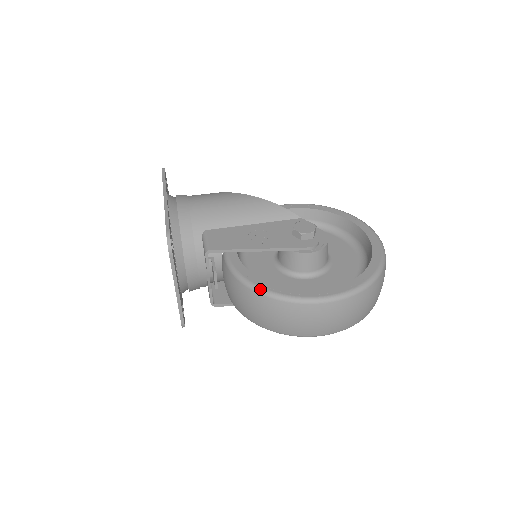
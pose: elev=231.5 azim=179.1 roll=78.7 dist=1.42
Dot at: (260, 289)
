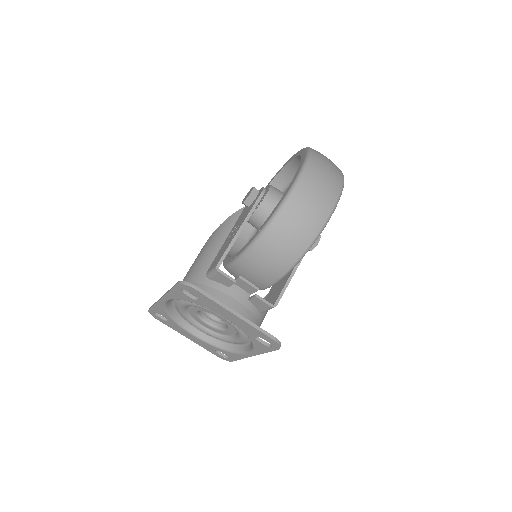
Dot at: (265, 226)
